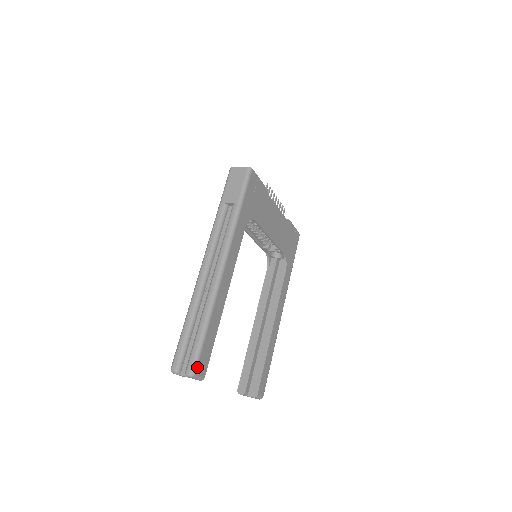
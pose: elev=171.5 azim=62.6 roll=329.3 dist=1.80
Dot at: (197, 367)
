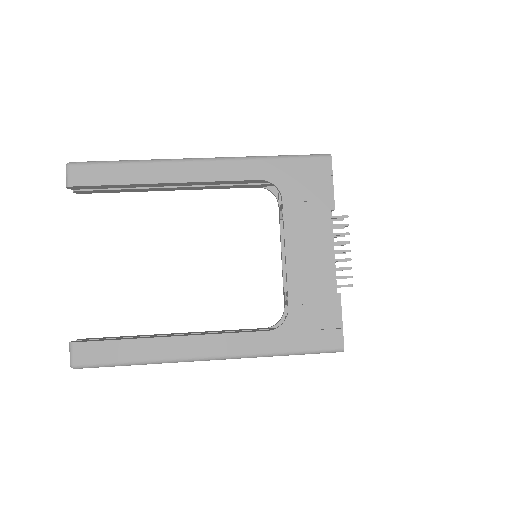
Dot at: (77, 165)
